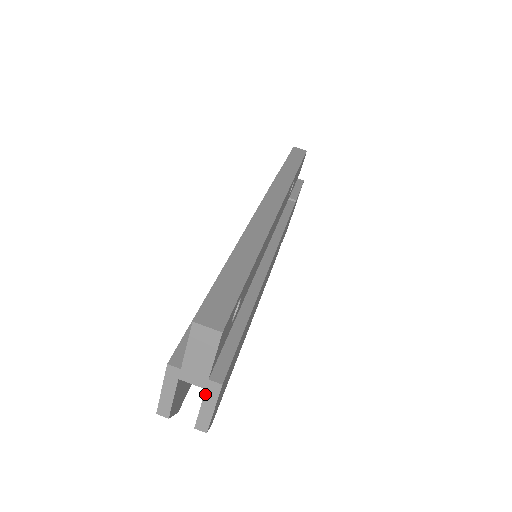
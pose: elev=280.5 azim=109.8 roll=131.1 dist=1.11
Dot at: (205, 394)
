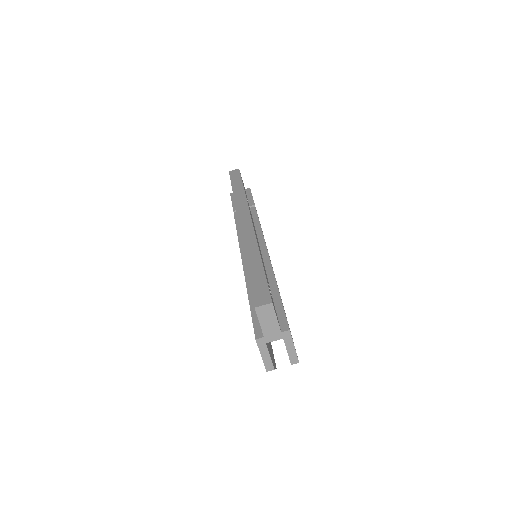
Dot at: (284, 342)
